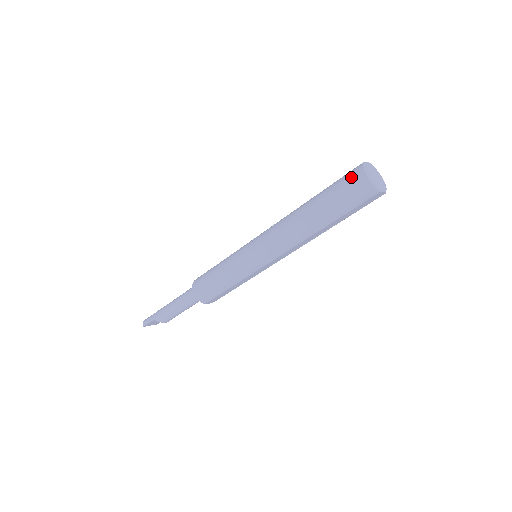
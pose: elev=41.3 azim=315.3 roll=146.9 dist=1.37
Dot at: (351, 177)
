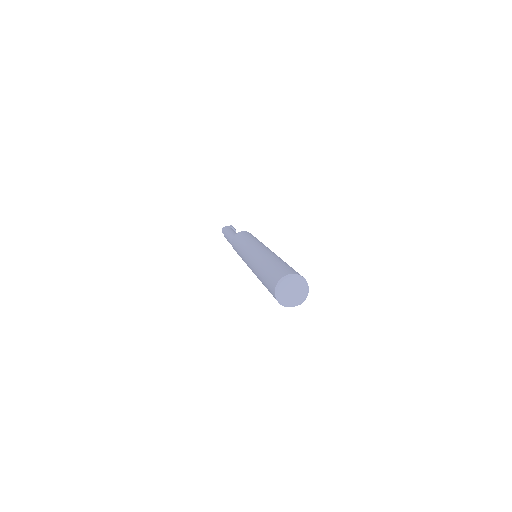
Dot at: (272, 282)
